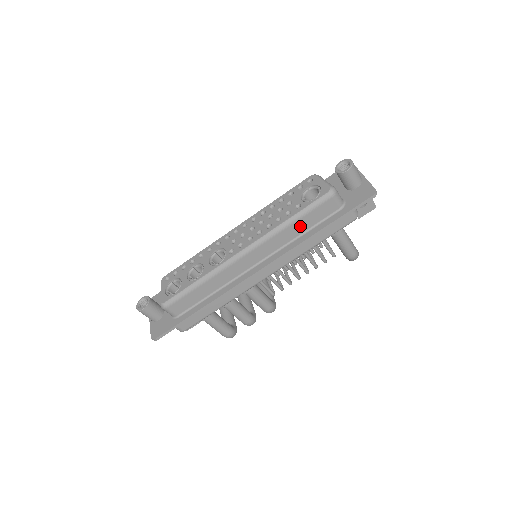
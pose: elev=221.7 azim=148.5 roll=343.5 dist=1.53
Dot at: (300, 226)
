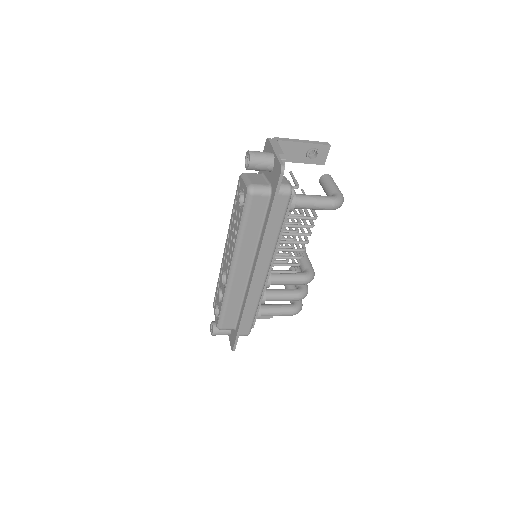
Dot at: (252, 228)
